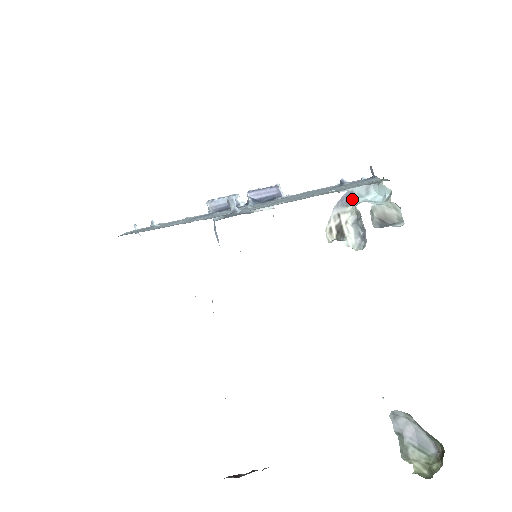
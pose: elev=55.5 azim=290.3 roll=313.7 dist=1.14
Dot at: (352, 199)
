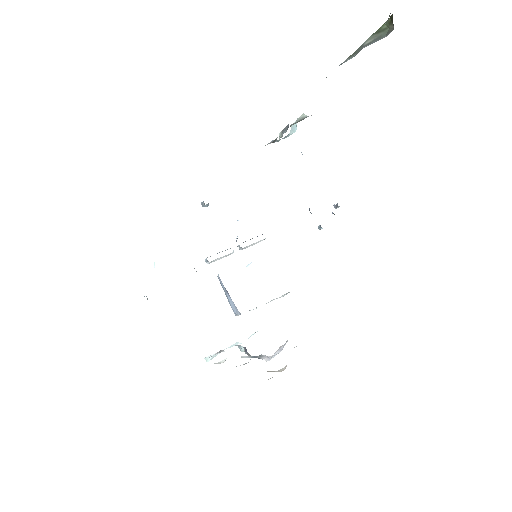
Dot at: (278, 141)
